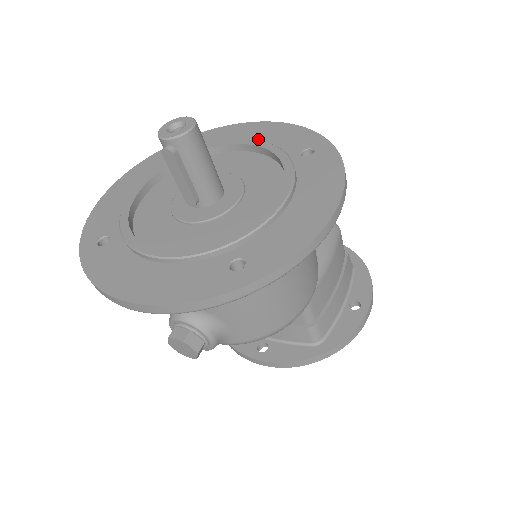
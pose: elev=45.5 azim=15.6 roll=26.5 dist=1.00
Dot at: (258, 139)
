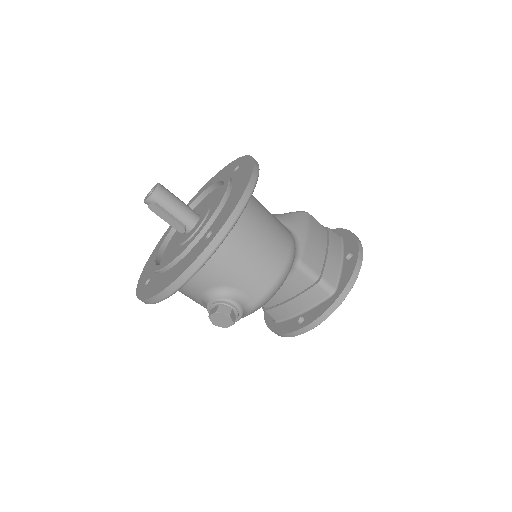
Dot at: occluded
